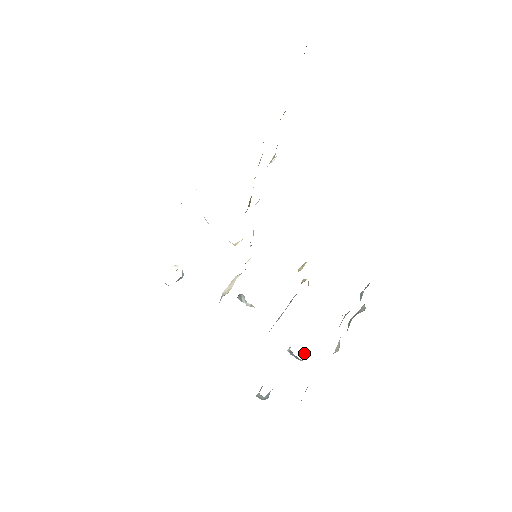
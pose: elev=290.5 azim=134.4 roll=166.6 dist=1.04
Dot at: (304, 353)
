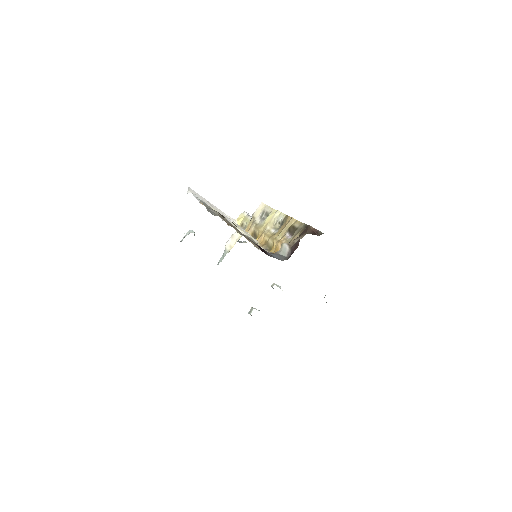
Dot at: (282, 290)
